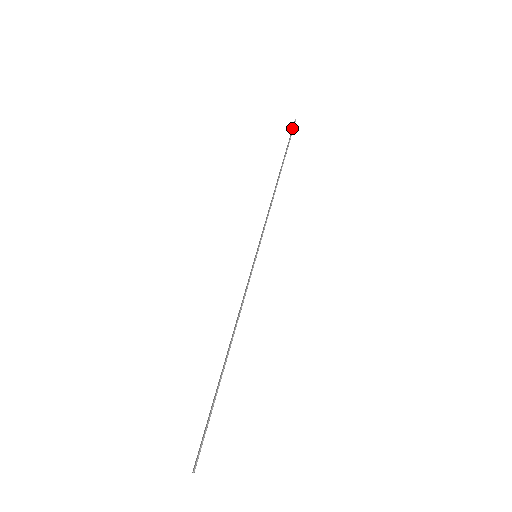
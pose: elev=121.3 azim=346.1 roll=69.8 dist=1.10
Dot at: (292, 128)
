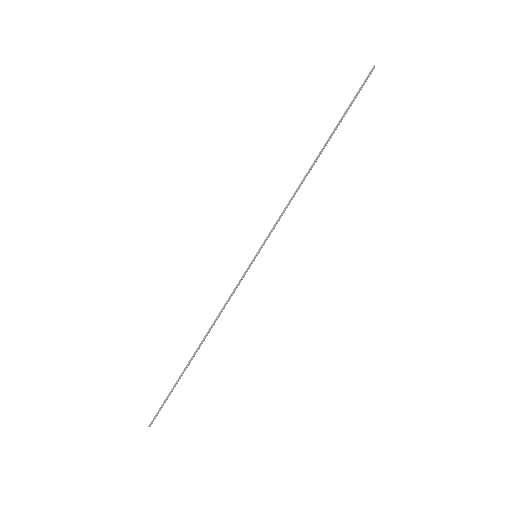
Dot at: (364, 81)
